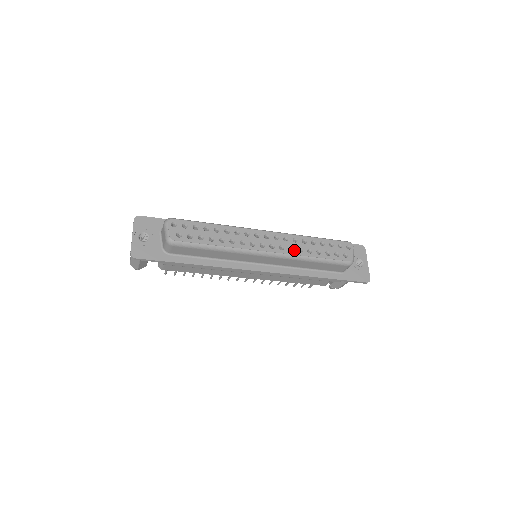
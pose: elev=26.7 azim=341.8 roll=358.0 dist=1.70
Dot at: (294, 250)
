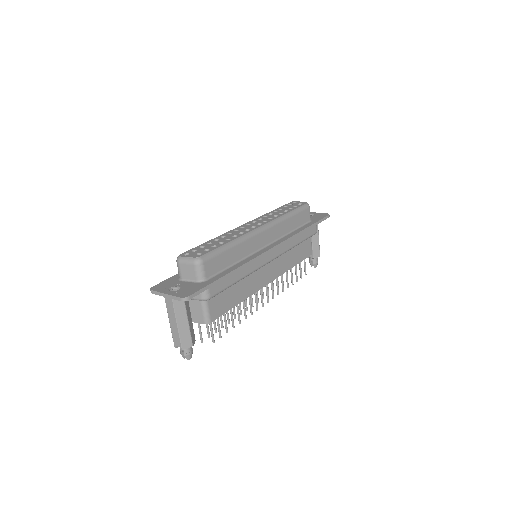
Dot at: (273, 218)
